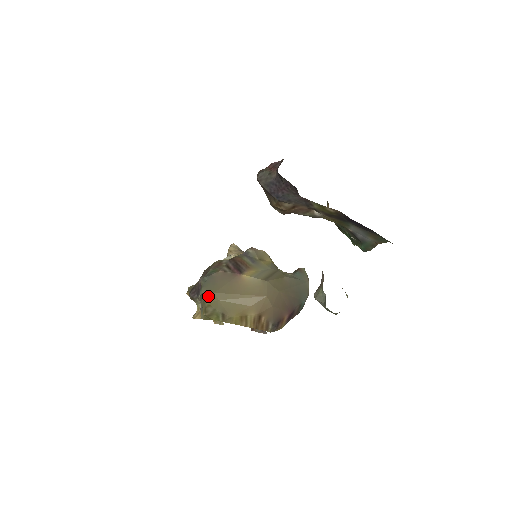
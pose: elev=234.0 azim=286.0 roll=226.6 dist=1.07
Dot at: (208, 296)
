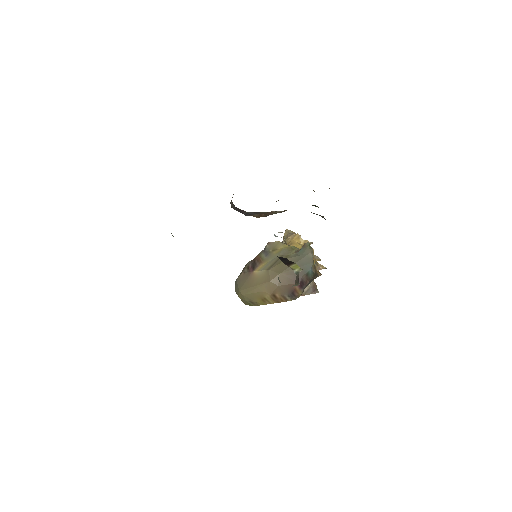
Dot at: (238, 294)
